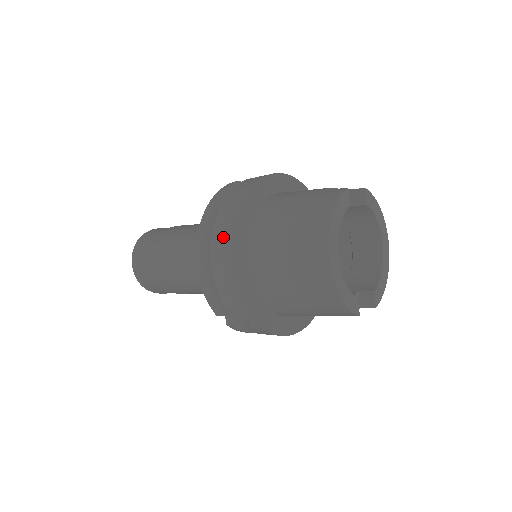
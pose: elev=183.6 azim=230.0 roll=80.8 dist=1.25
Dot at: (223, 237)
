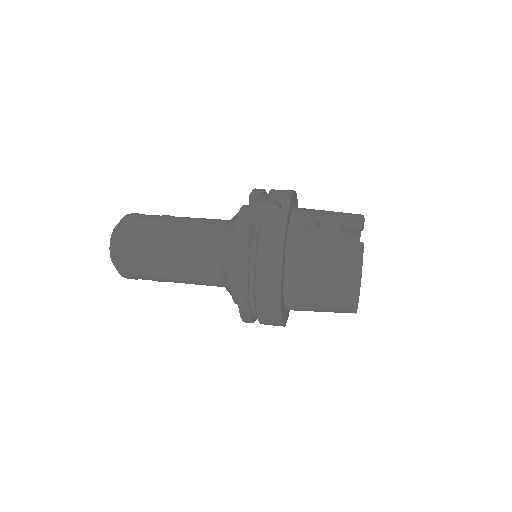
Dot at: (269, 299)
